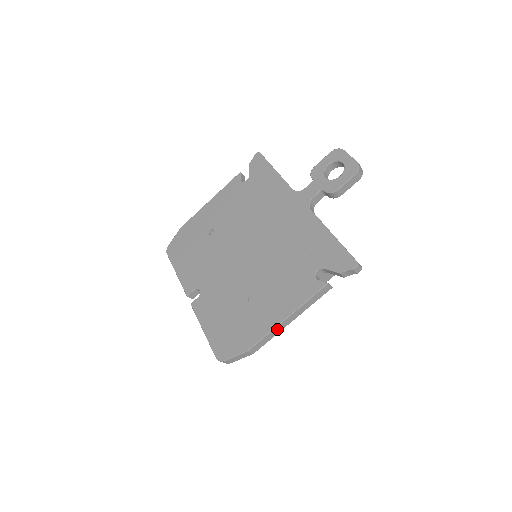
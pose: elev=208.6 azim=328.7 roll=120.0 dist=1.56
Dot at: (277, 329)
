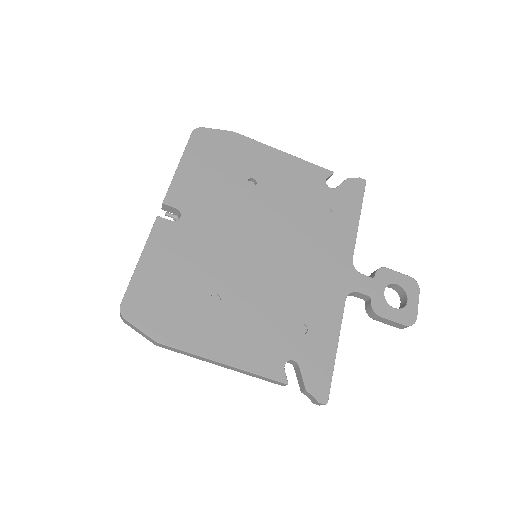
Dot at: (203, 358)
